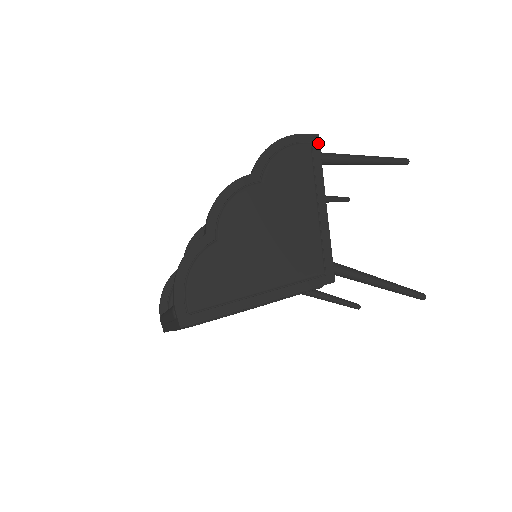
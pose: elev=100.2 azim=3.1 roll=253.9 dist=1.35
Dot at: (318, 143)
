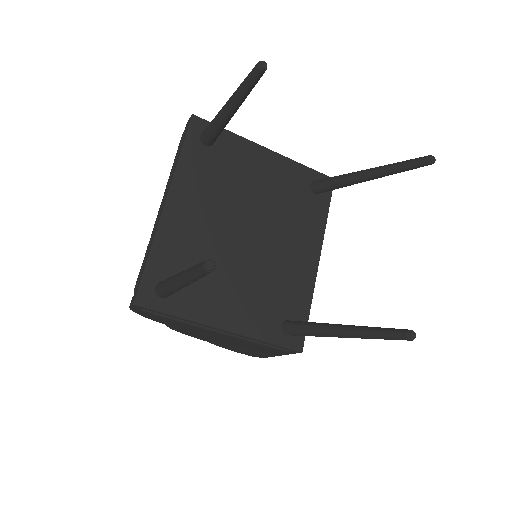
Dot at: (145, 308)
